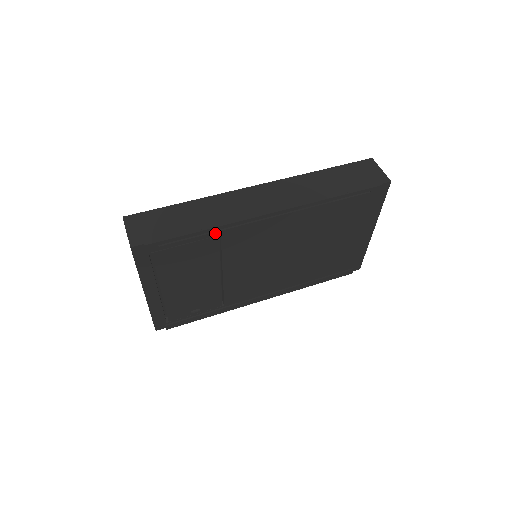
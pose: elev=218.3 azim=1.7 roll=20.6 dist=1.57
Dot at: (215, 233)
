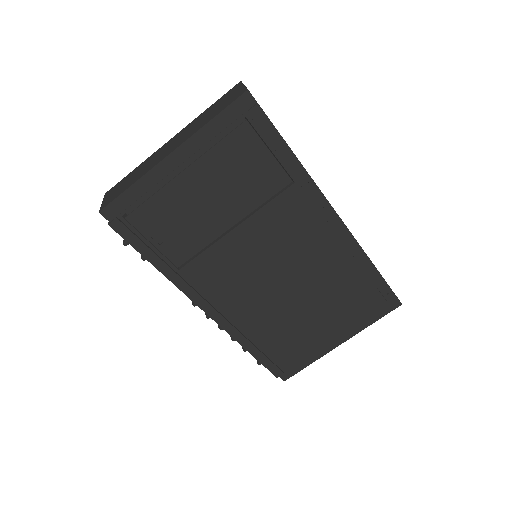
Dot at: (296, 174)
